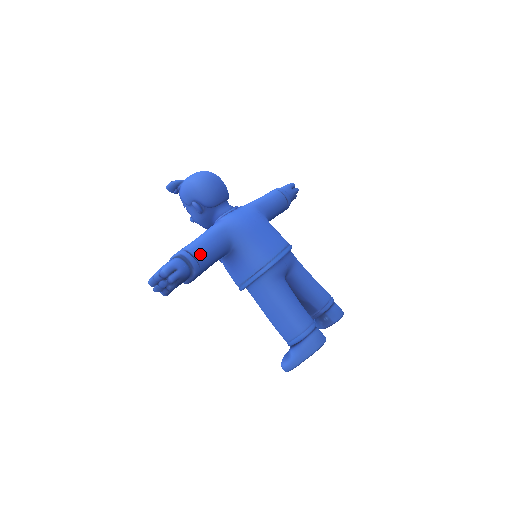
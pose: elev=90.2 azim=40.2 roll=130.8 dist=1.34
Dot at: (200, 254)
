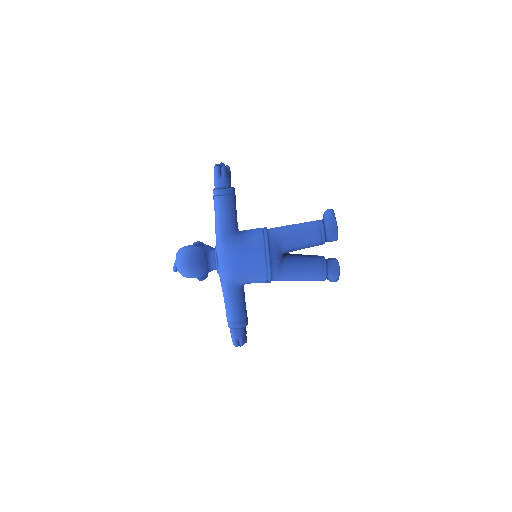
Dot at: (237, 318)
